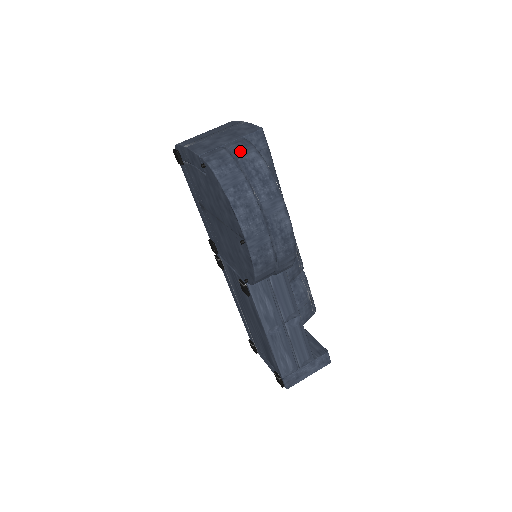
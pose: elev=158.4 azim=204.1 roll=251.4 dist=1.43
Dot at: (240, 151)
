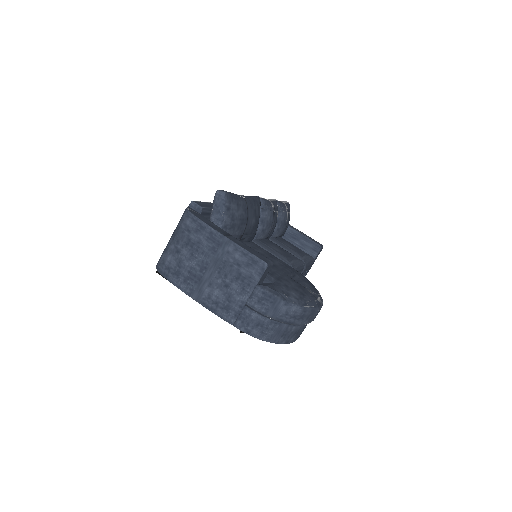
Dot at: (271, 312)
